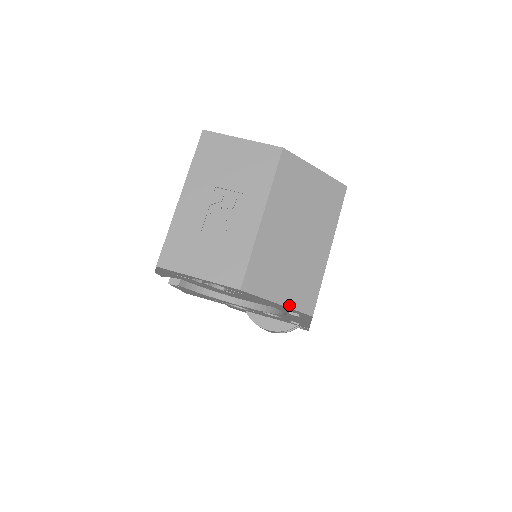
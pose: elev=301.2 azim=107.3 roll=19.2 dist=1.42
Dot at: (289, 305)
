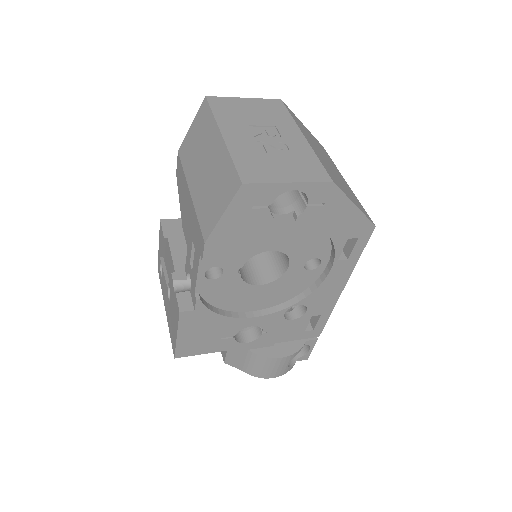
Dot at: (360, 210)
